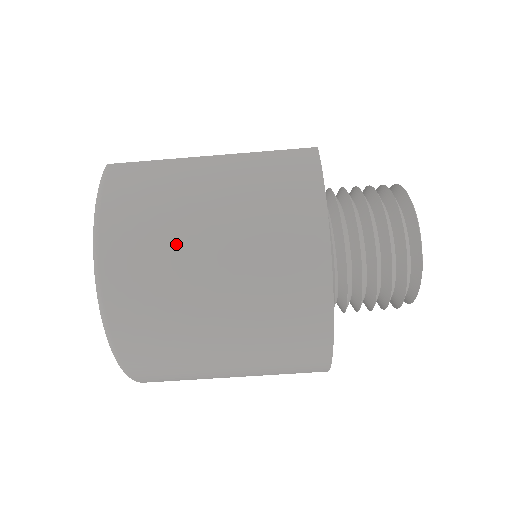
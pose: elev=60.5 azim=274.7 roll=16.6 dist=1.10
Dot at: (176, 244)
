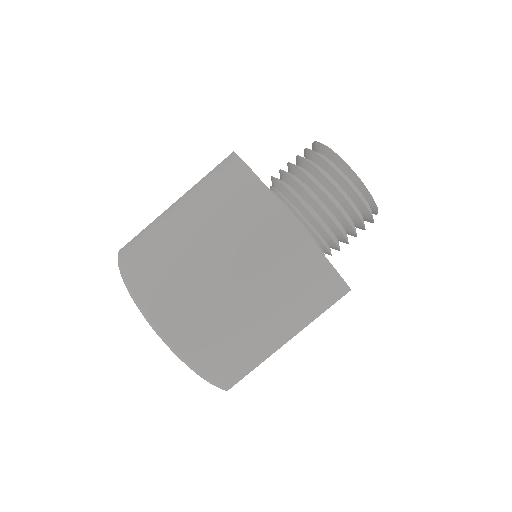
Dot at: (177, 257)
